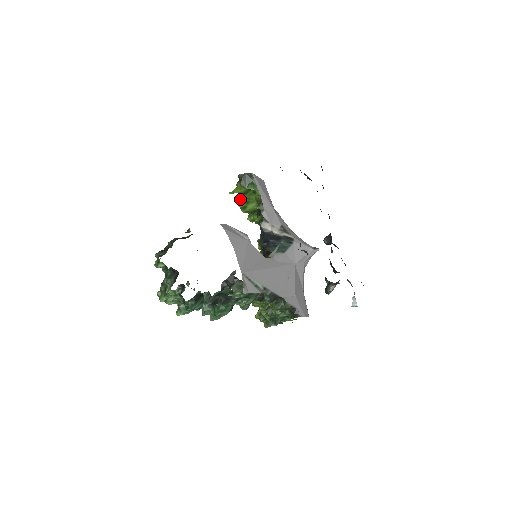
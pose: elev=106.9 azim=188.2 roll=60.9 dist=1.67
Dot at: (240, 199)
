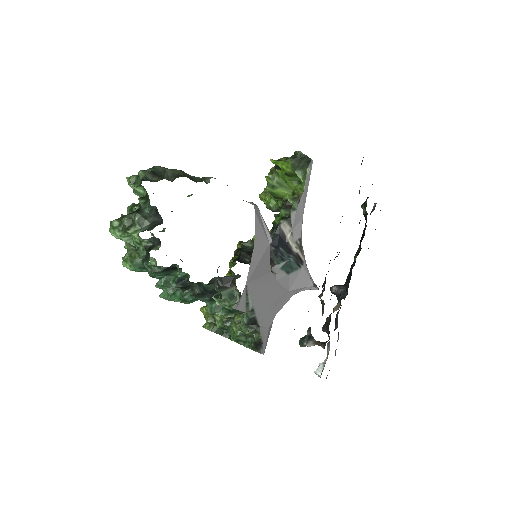
Dot at: (275, 174)
